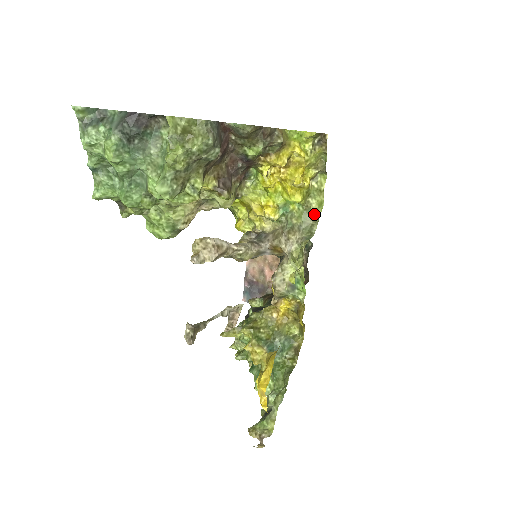
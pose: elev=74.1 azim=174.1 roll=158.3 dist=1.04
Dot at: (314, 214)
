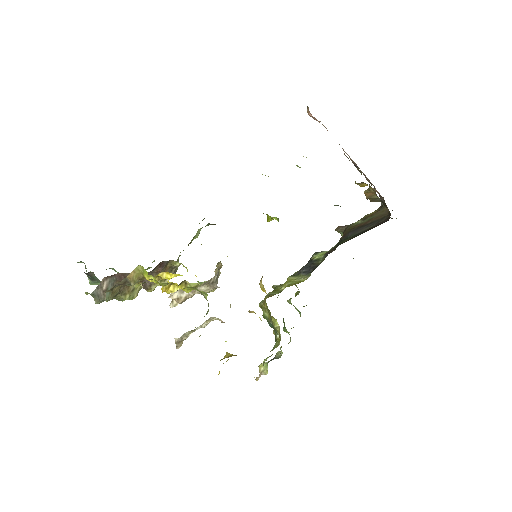
Dot at: (205, 297)
